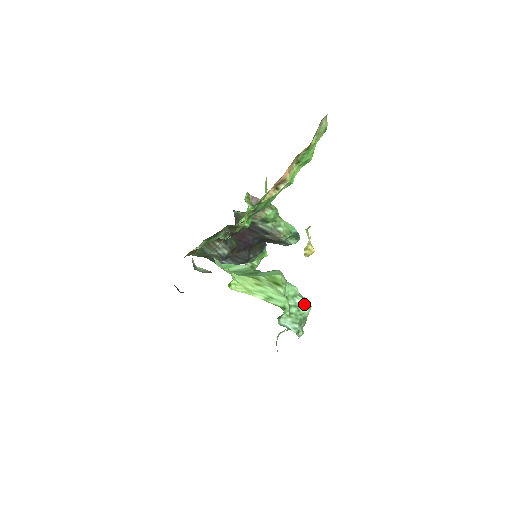
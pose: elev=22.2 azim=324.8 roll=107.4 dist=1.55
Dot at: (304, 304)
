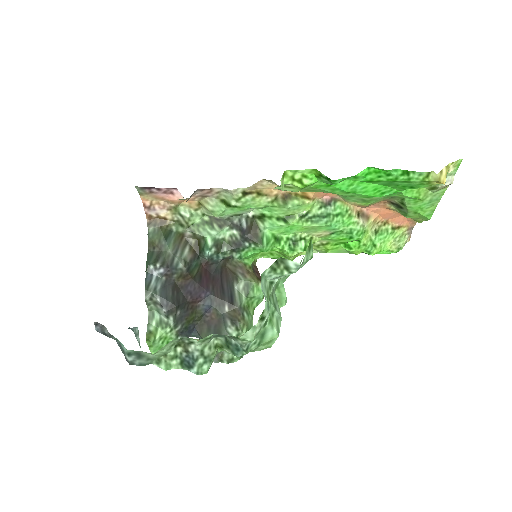
Dot at: (279, 322)
